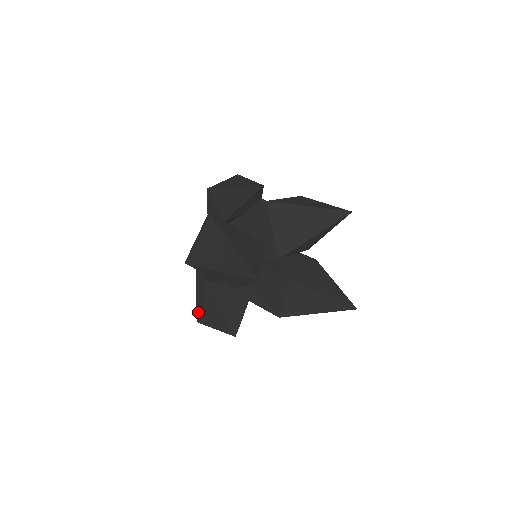
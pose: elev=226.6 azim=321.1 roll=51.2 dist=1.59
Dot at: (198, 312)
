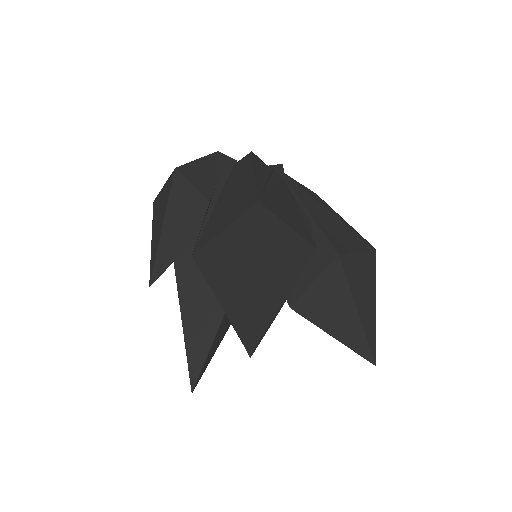
Dot at: occluded
